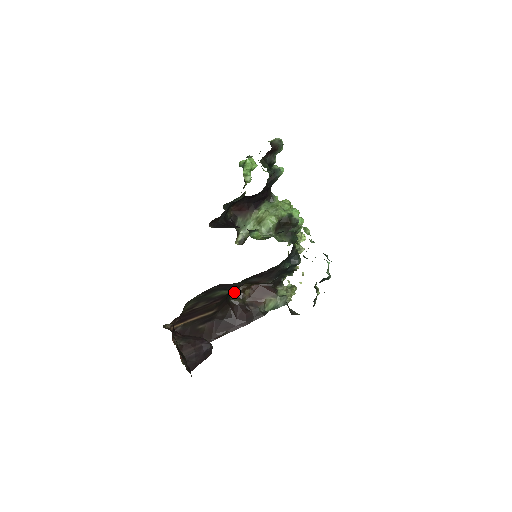
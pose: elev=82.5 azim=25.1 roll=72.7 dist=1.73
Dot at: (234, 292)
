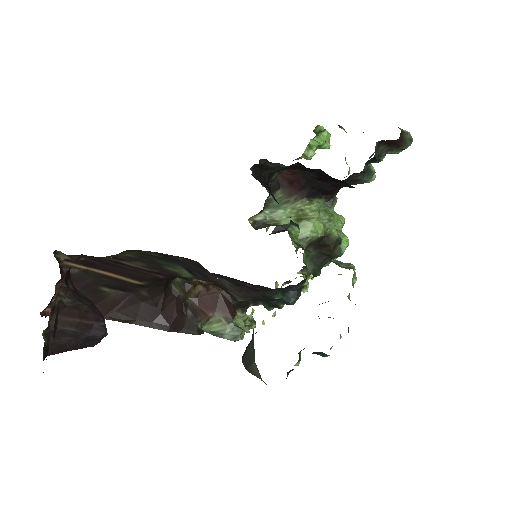
Dot at: (185, 277)
